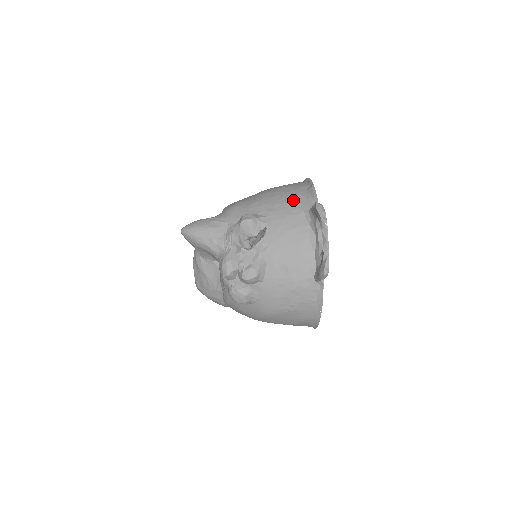
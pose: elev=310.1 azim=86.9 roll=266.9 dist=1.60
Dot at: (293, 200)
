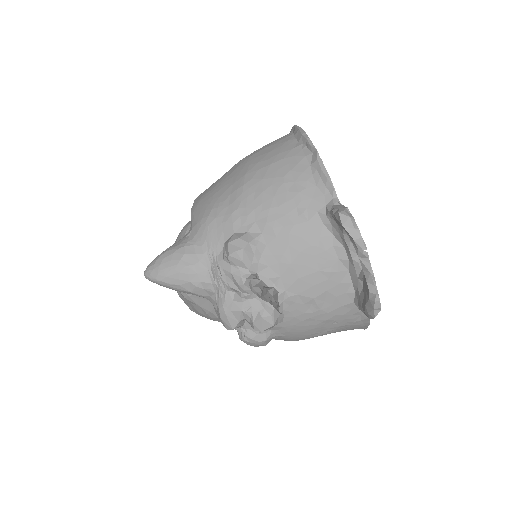
Dot at: (295, 194)
